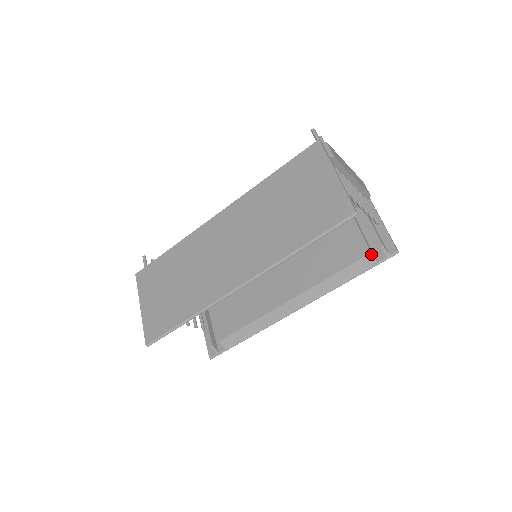
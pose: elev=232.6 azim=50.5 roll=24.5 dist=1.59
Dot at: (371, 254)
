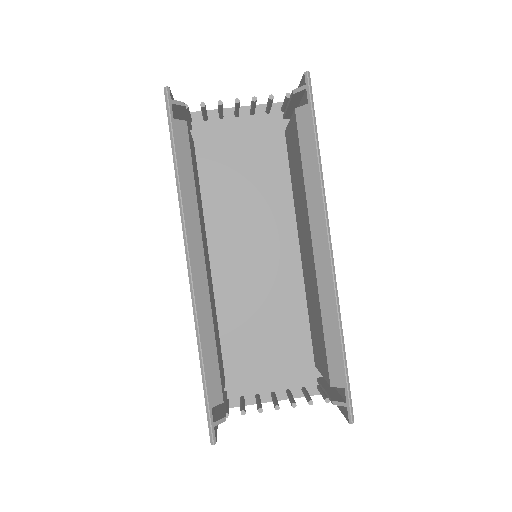
Dot at: (296, 109)
